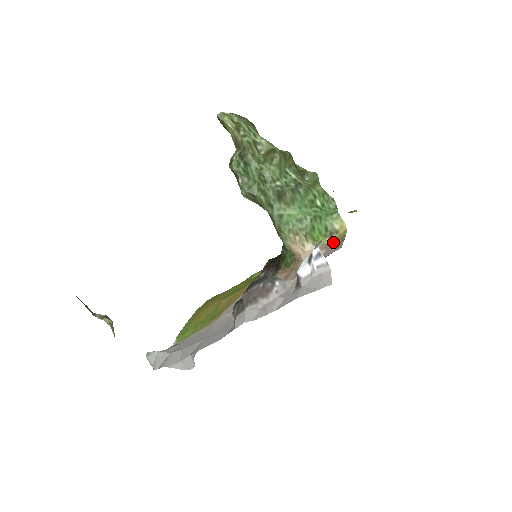
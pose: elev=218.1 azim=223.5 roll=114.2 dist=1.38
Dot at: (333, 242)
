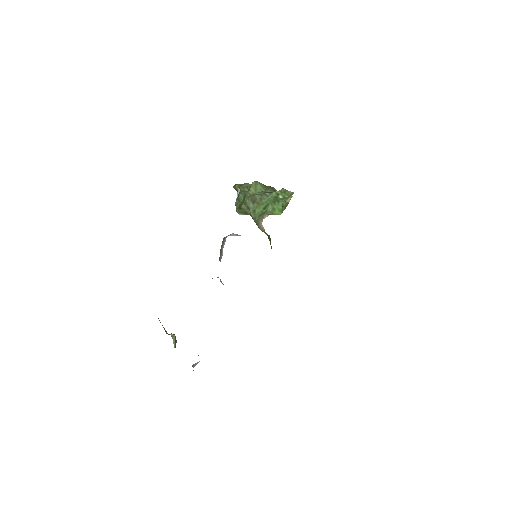
Dot at: occluded
